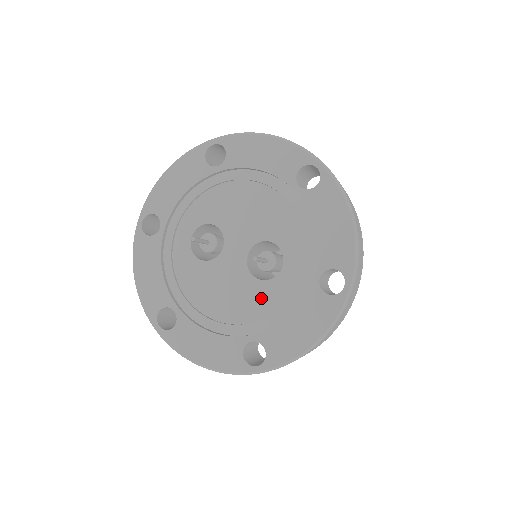
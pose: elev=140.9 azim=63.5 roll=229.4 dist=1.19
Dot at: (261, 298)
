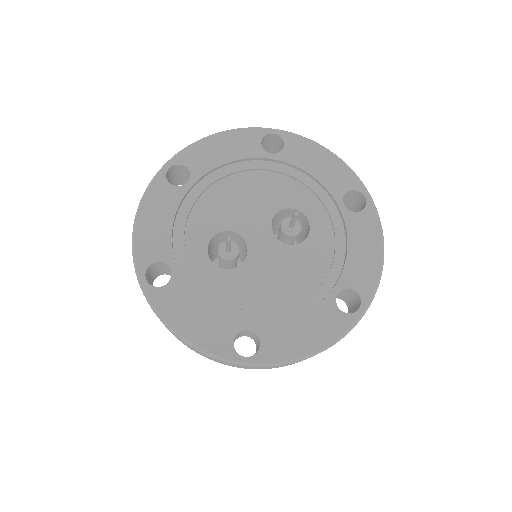
Dot at: (313, 256)
